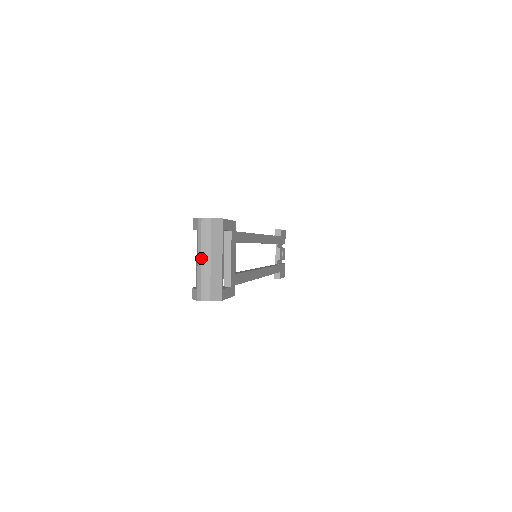
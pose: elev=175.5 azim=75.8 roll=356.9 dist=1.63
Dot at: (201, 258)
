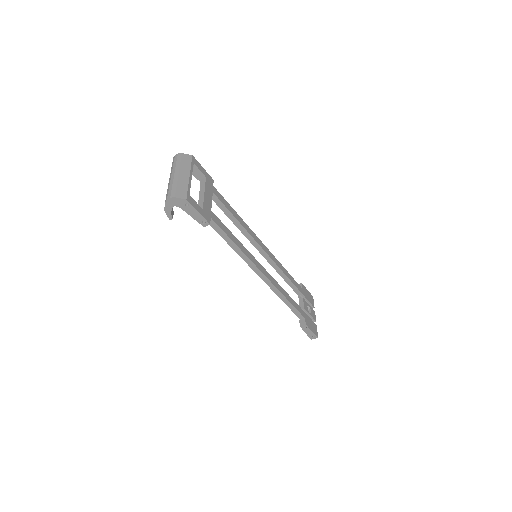
Dot at: (171, 175)
